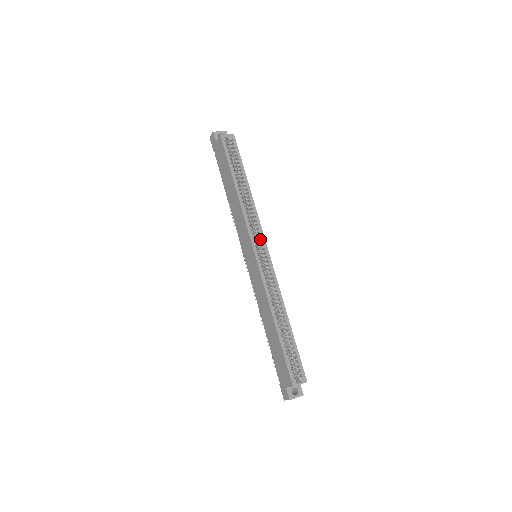
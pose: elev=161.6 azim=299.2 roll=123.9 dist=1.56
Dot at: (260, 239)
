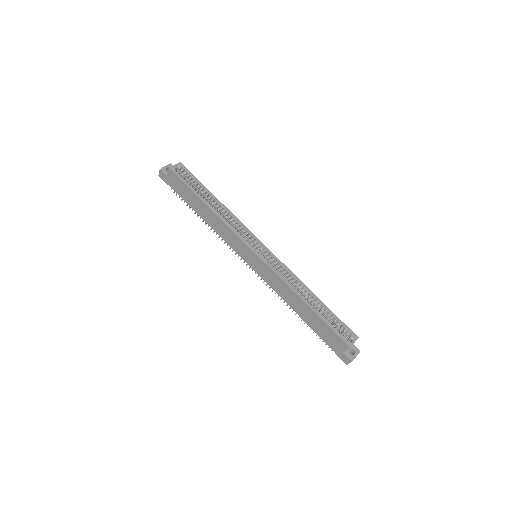
Dot at: (253, 239)
